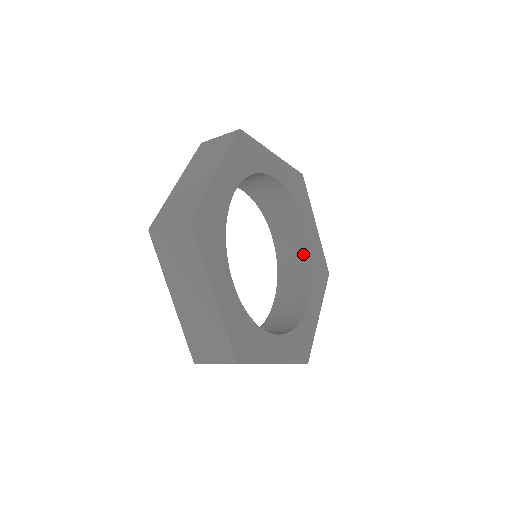
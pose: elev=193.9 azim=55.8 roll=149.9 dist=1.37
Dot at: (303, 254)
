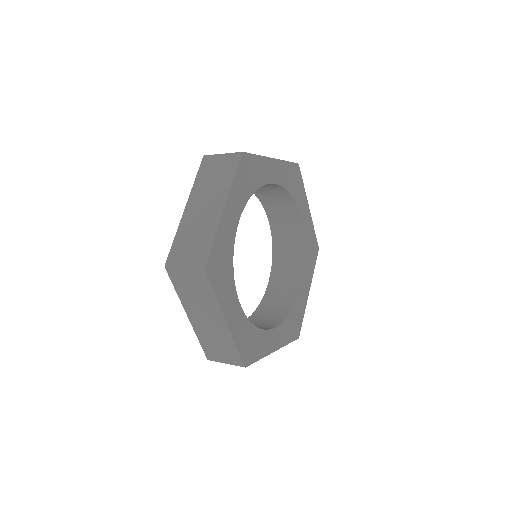
Dot at: (297, 238)
